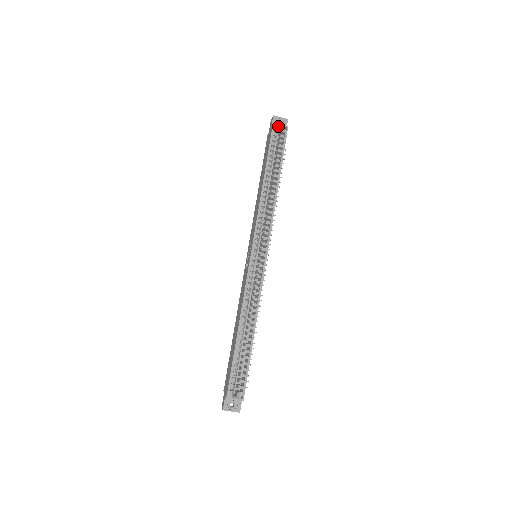
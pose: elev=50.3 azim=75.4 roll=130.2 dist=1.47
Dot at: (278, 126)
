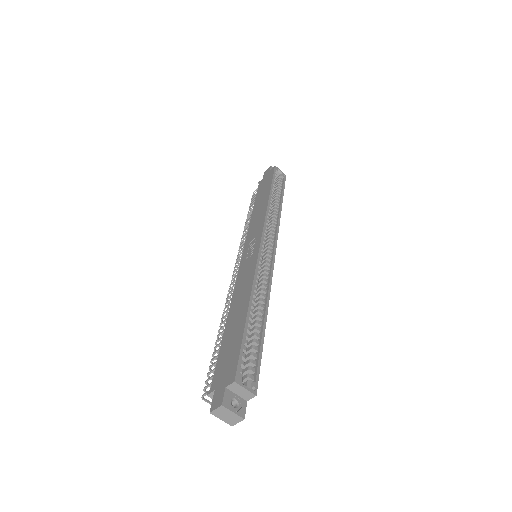
Dot at: (278, 171)
